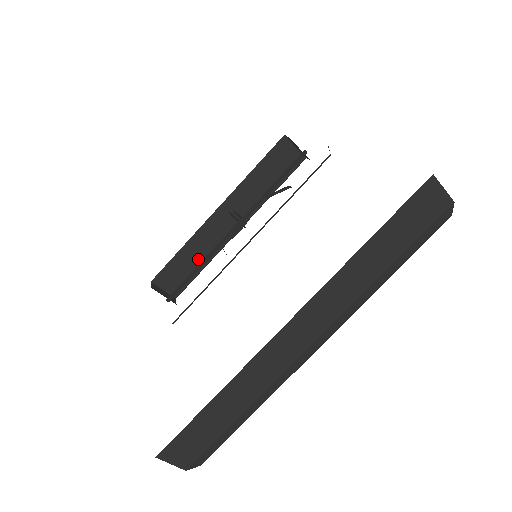
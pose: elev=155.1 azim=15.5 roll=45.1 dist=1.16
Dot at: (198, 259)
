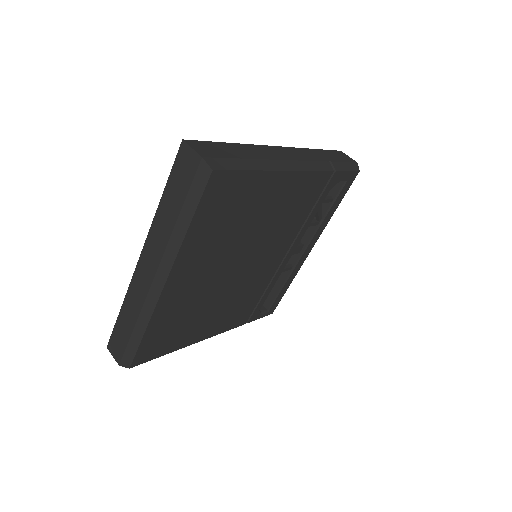
Dot at: occluded
